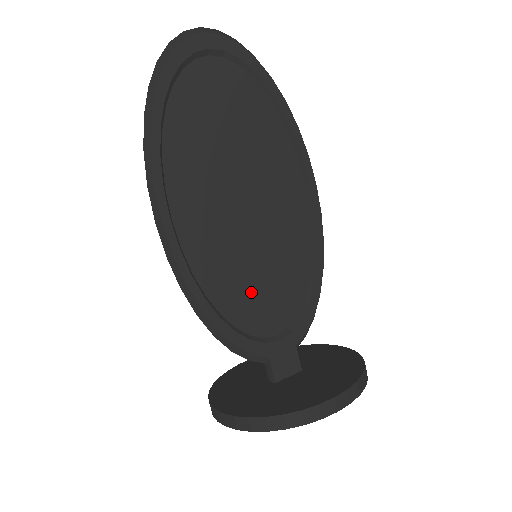
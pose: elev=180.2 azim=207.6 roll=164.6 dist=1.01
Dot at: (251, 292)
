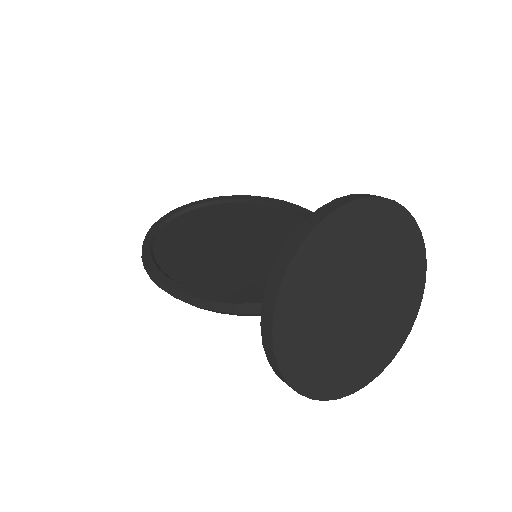
Dot at: (261, 272)
